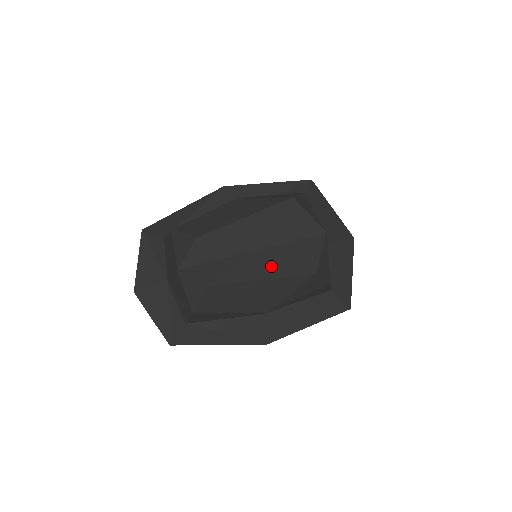
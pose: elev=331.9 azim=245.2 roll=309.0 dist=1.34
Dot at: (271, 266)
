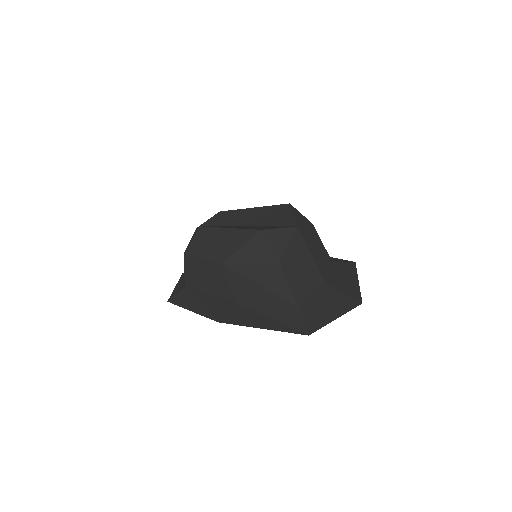
Dot at: occluded
